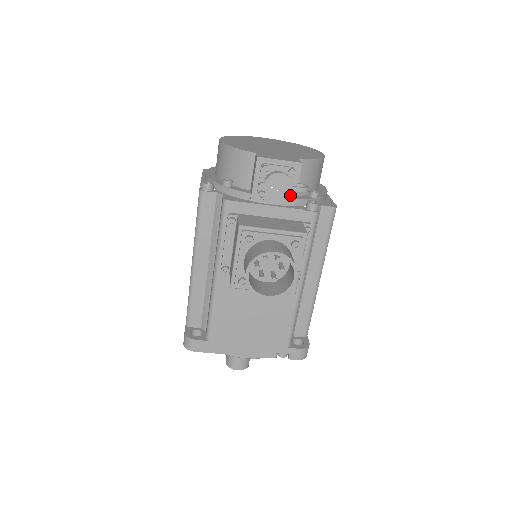
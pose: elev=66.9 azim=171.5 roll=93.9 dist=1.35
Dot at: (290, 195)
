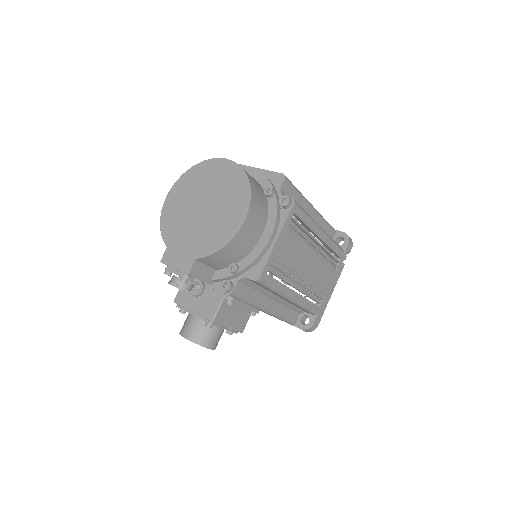
Dot at: (198, 286)
